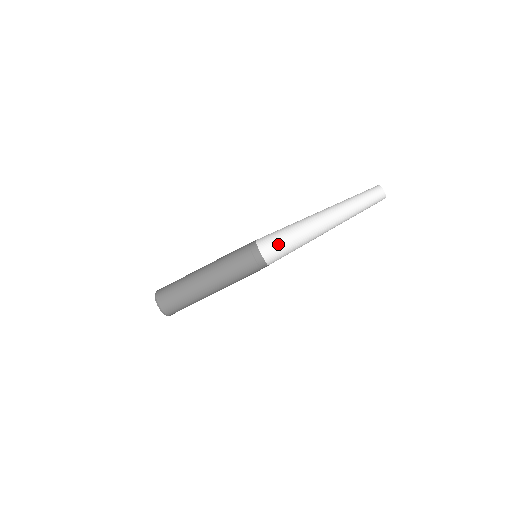
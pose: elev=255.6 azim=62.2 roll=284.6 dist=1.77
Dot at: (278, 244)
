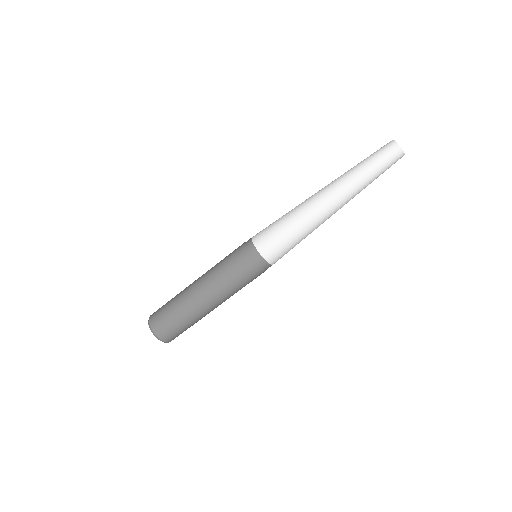
Dot at: (275, 233)
